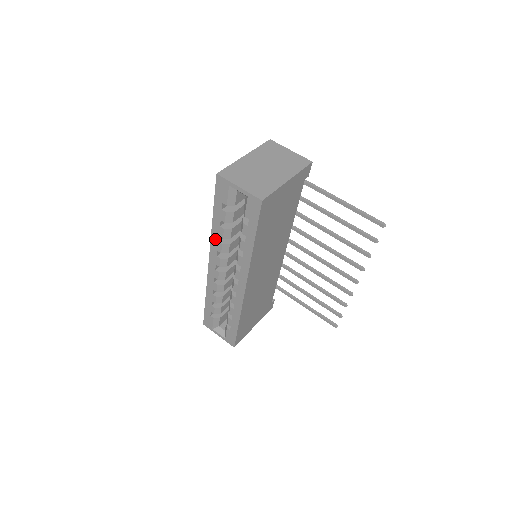
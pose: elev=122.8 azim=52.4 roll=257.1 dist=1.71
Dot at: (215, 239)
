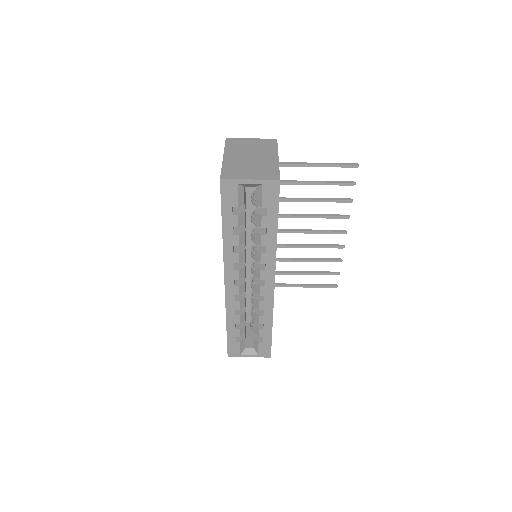
Dot at: (229, 252)
